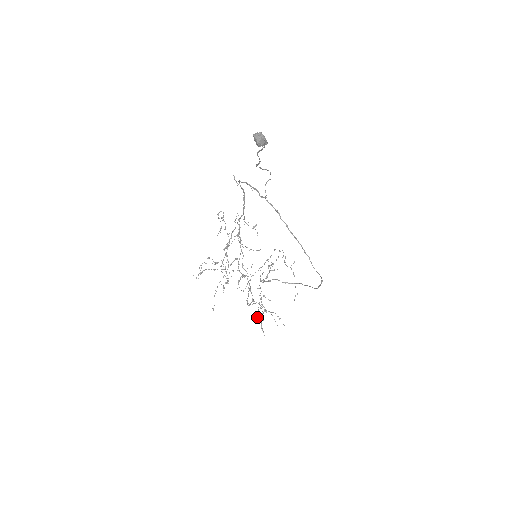
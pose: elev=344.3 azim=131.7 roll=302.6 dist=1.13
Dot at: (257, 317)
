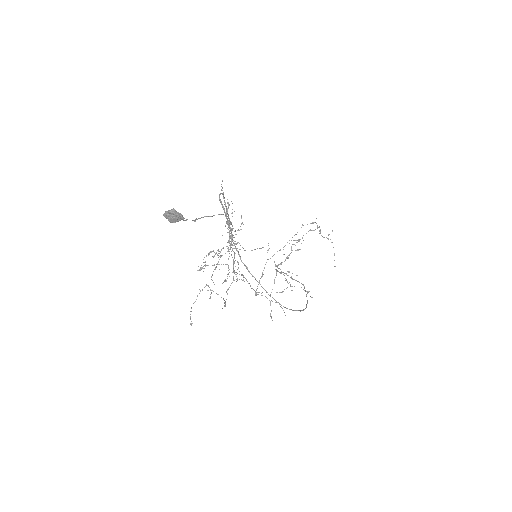
Dot at: (280, 292)
